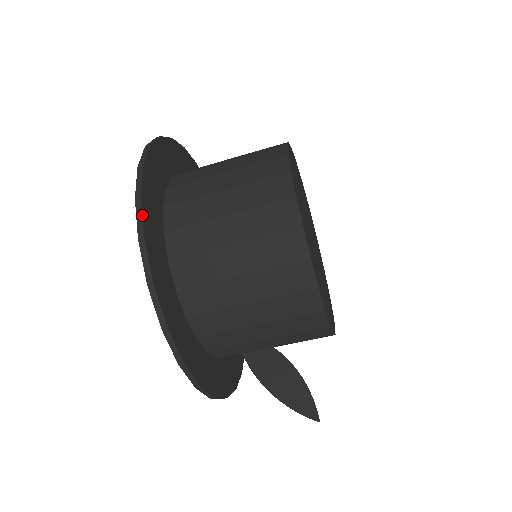
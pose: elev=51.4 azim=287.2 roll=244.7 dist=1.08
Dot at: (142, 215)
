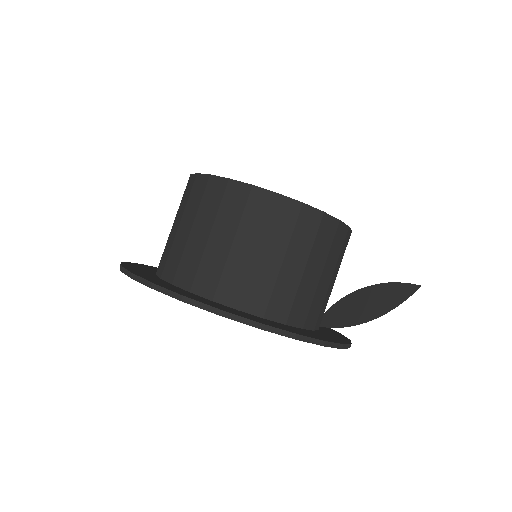
Dot at: (141, 277)
